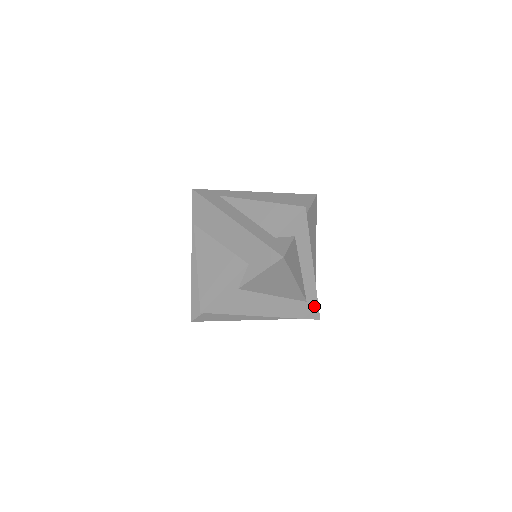
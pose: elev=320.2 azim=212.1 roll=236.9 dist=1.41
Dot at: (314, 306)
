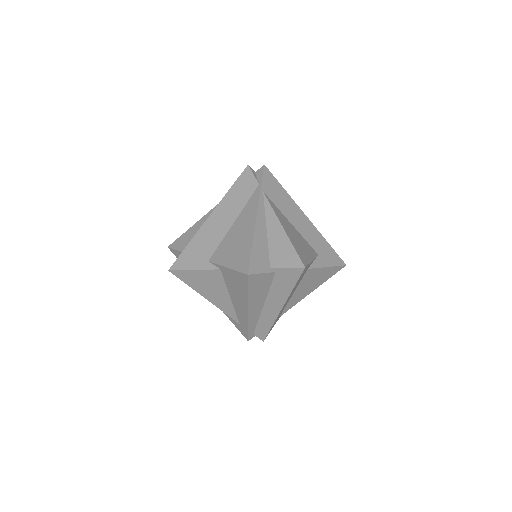
Dot at: occluded
